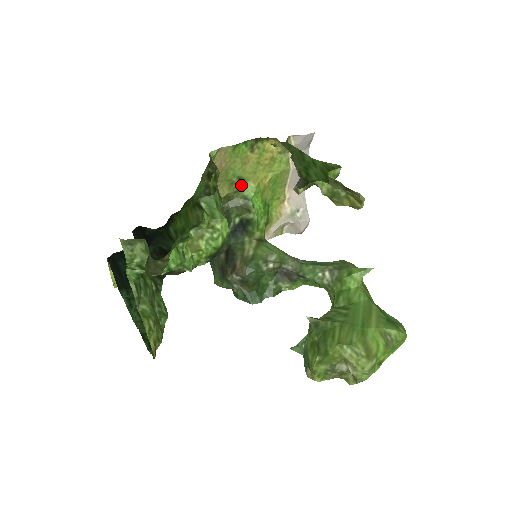
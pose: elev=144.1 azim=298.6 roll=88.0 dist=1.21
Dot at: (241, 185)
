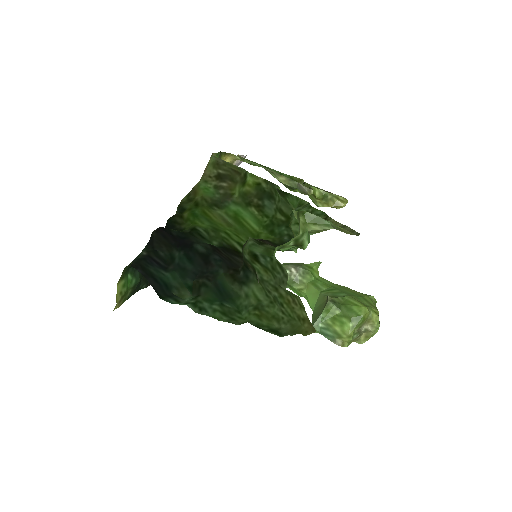
Dot at: occluded
